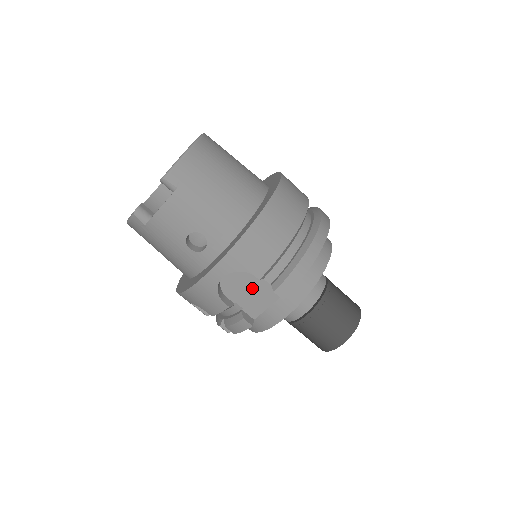
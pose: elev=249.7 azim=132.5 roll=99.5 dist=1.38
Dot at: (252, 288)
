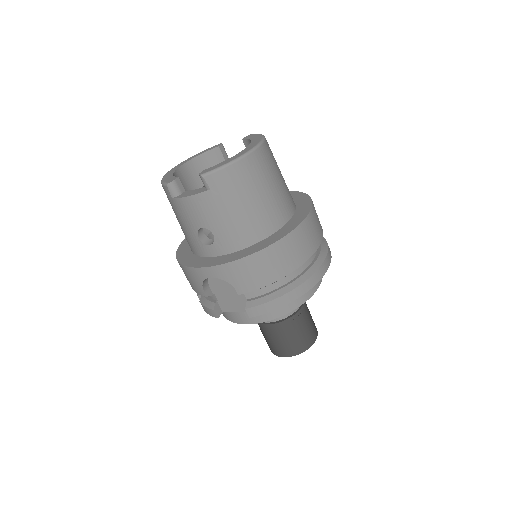
Dot at: (232, 293)
